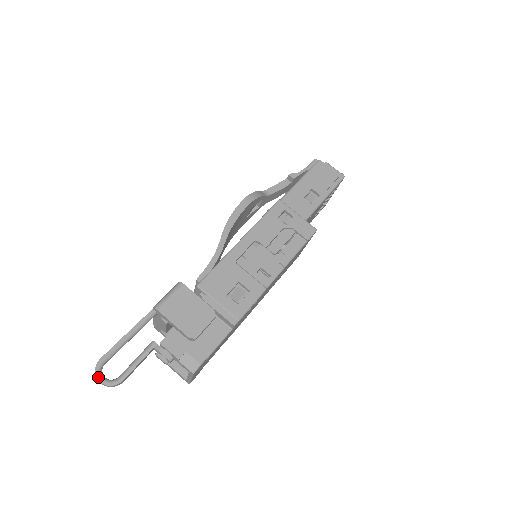
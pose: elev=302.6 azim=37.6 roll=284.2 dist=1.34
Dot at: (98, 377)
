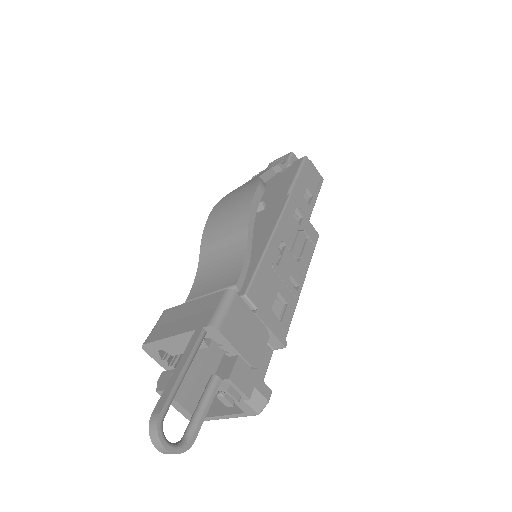
Dot at: (164, 443)
